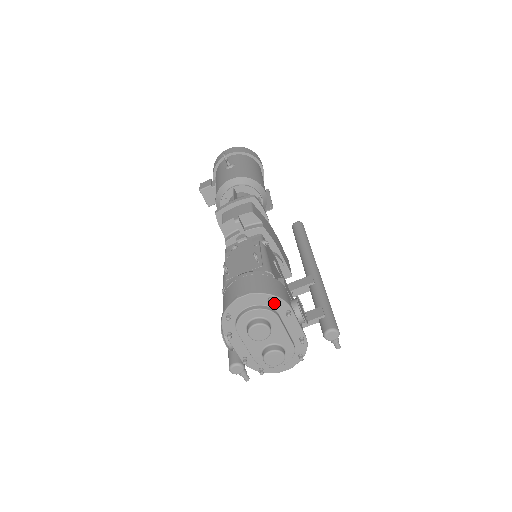
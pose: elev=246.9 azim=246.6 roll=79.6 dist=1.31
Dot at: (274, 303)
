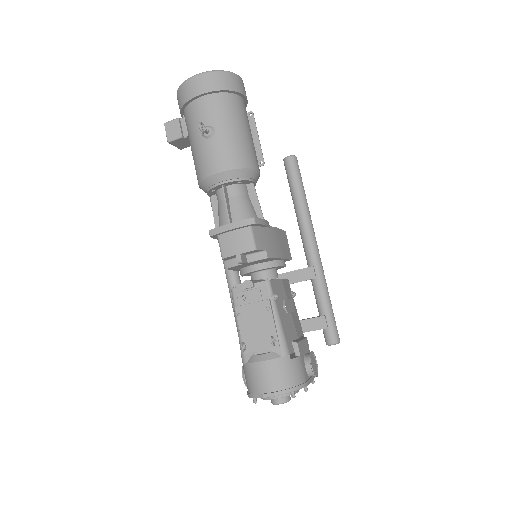
Dot at: occluded
